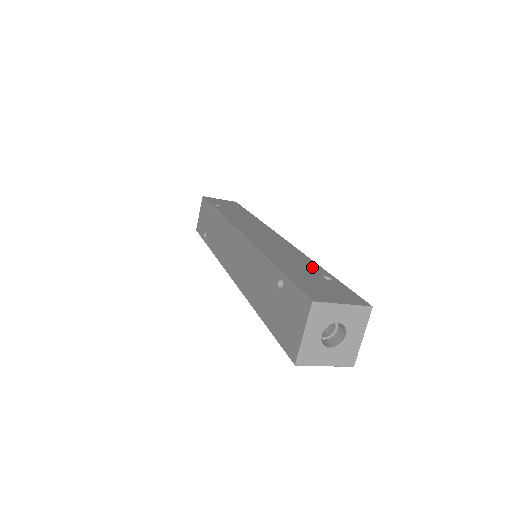
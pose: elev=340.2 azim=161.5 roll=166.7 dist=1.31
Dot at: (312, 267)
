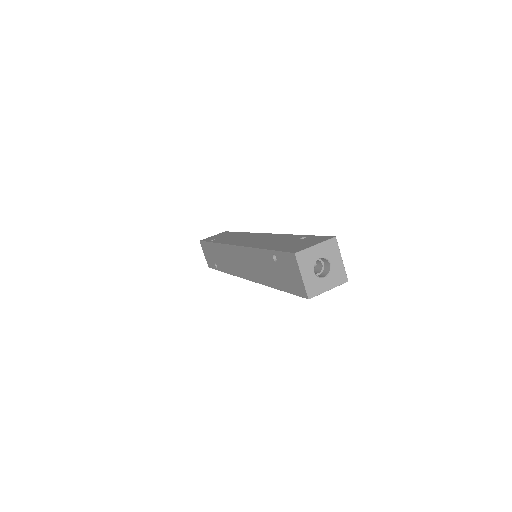
Dot at: (291, 238)
